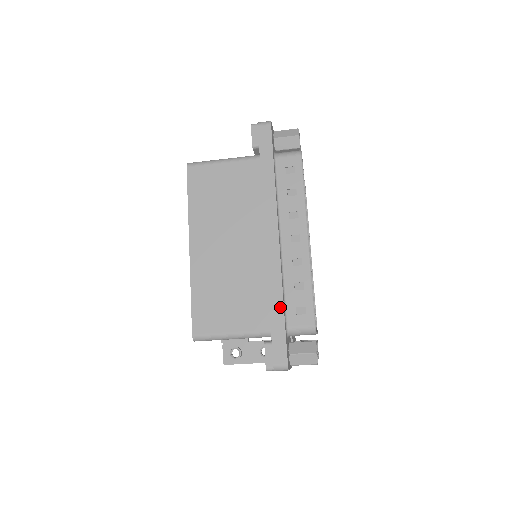
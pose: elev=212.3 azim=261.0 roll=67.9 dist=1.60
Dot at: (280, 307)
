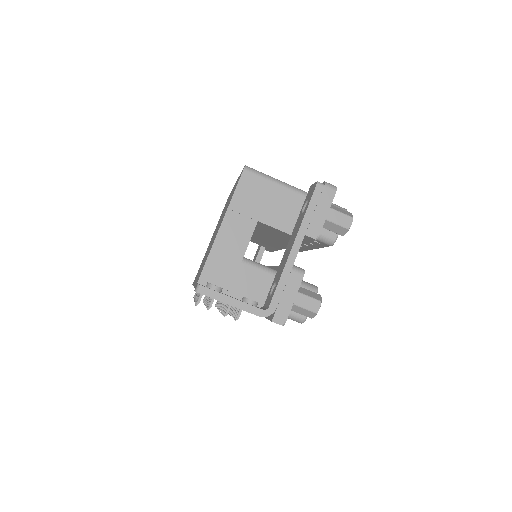
Dot at: occluded
